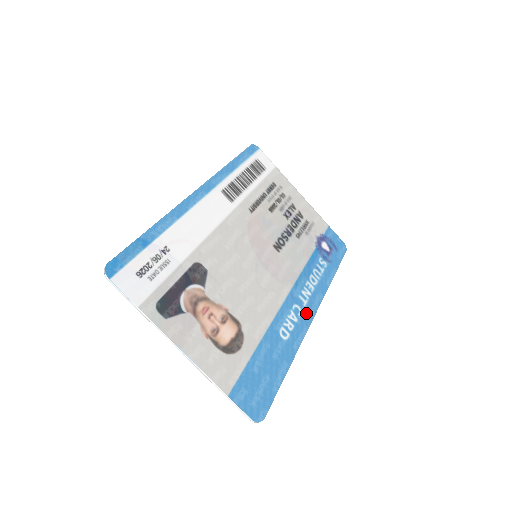
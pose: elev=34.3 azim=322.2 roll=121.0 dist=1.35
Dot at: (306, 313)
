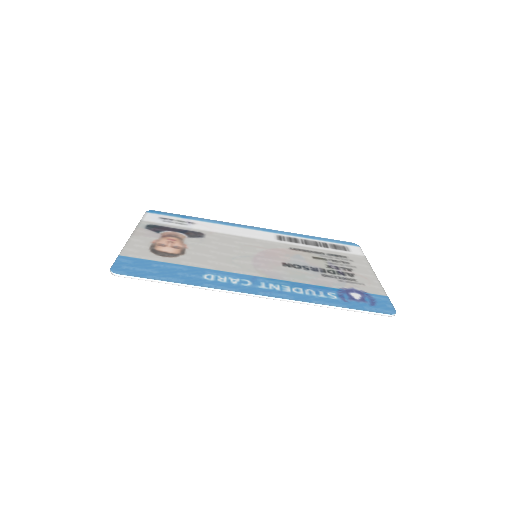
Dot at: (252, 289)
